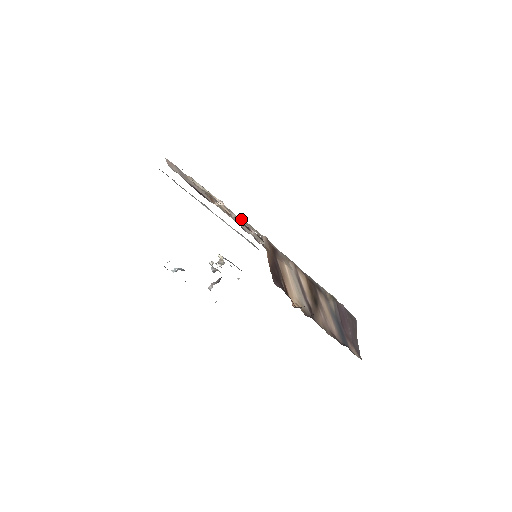
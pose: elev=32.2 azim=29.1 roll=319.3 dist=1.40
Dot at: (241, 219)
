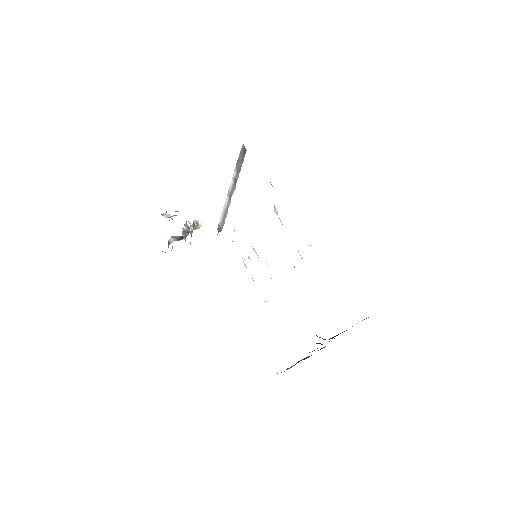
Dot at: occluded
